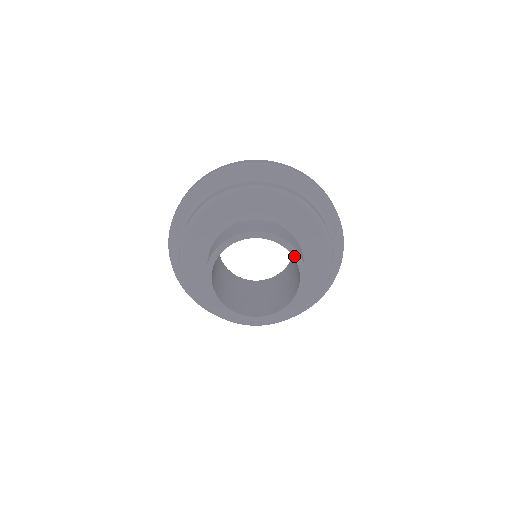
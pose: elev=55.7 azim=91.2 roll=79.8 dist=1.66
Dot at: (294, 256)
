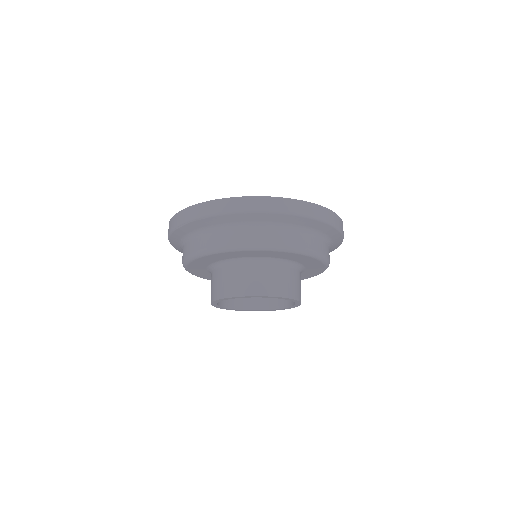
Dot at: (296, 303)
